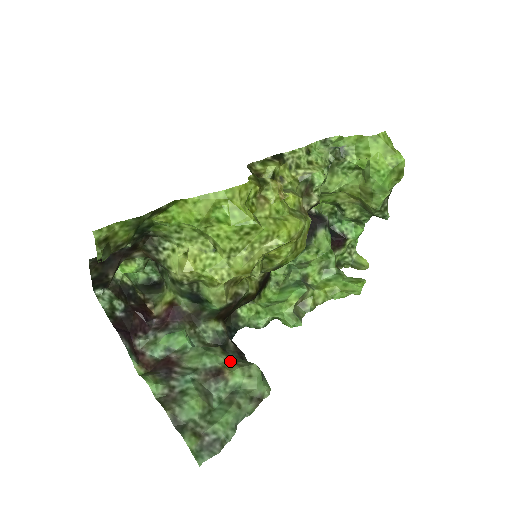
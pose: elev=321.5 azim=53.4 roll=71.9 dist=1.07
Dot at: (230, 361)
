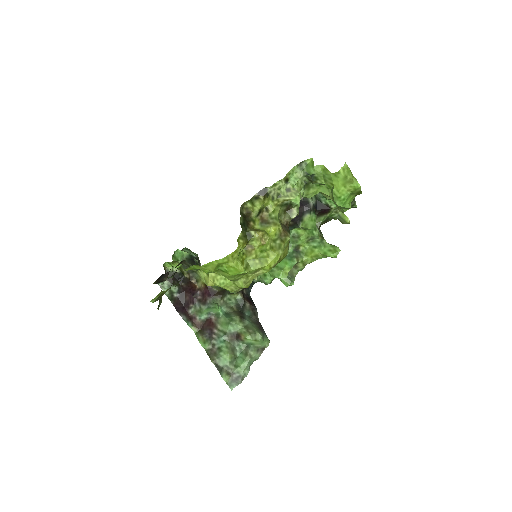
Dot at: (245, 328)
